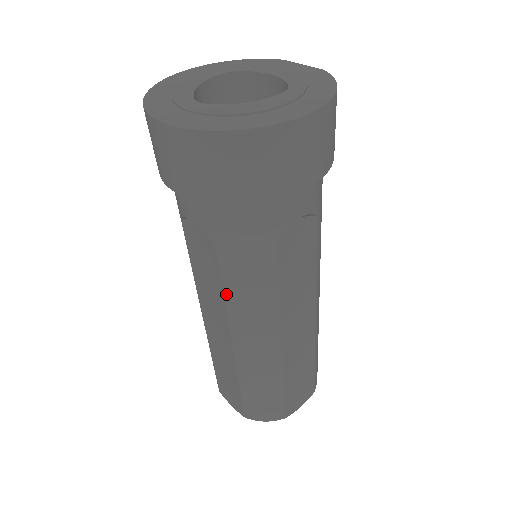
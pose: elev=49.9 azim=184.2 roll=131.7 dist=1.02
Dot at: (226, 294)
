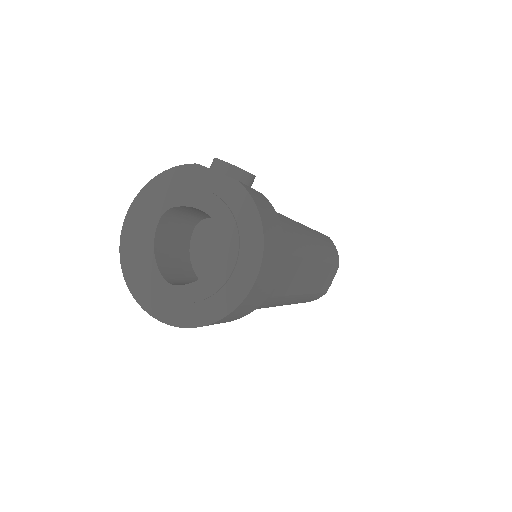
Dot at: occluded
